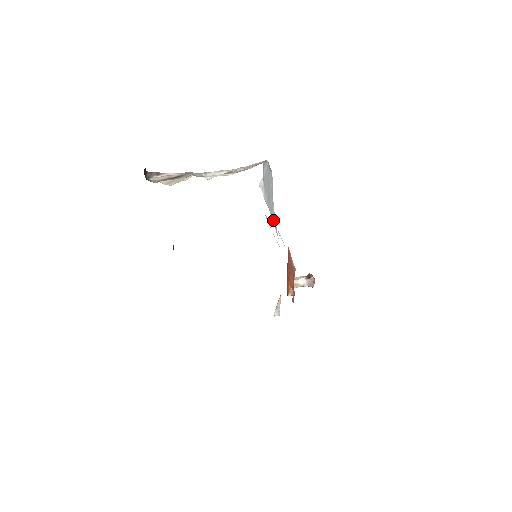
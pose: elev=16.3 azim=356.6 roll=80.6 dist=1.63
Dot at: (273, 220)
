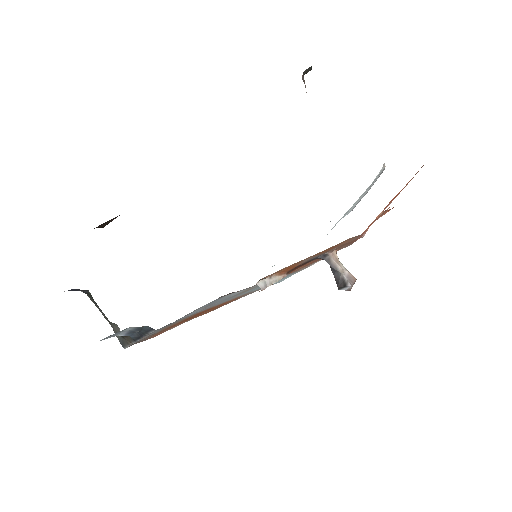
Dot at: occluded
